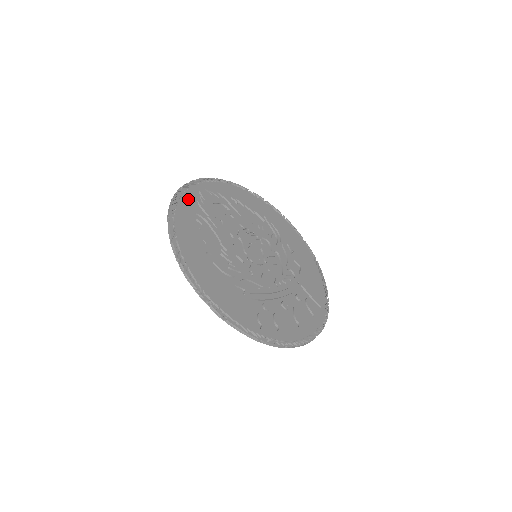
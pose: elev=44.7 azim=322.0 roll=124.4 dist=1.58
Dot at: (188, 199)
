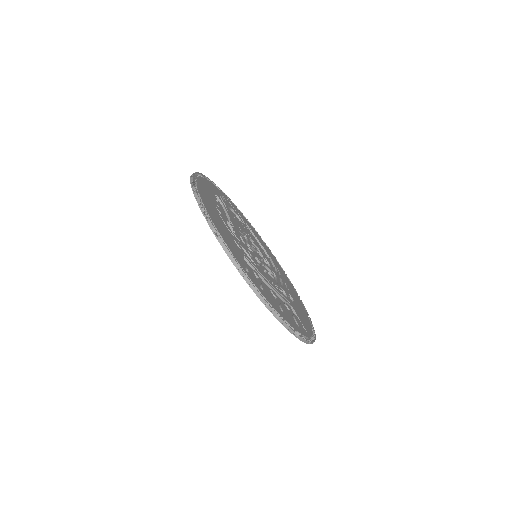
Dot at: (213, 186)
